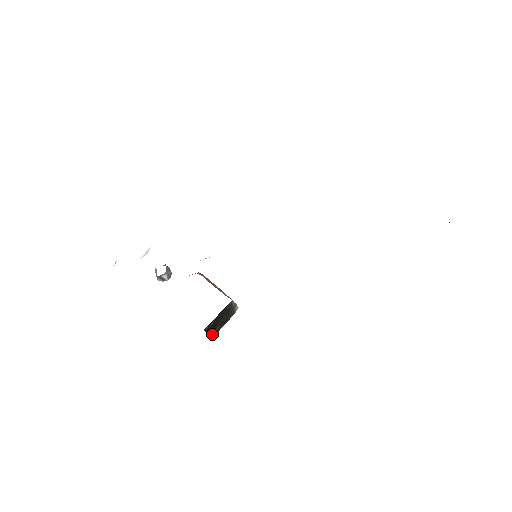
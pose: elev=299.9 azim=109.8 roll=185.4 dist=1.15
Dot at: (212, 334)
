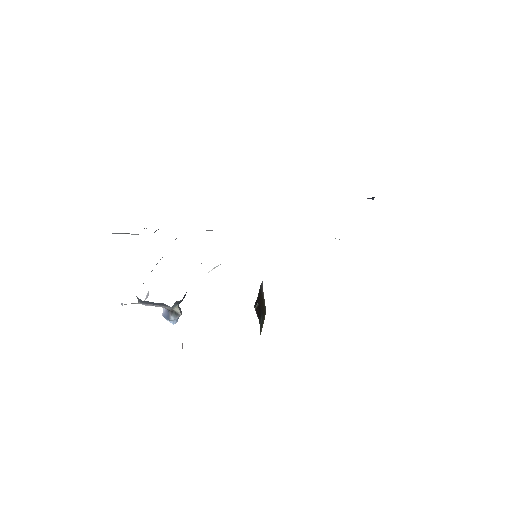
Dot at: (260, 325)
